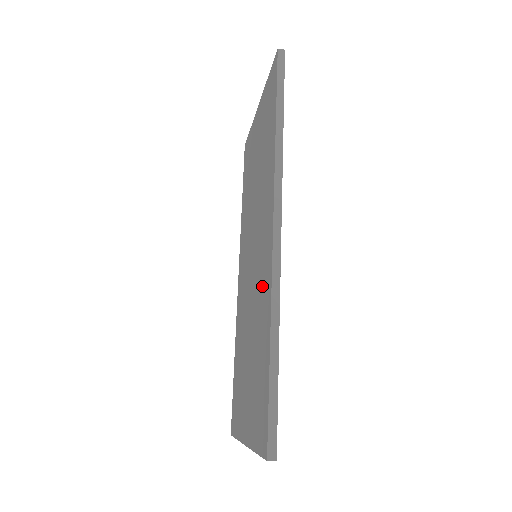
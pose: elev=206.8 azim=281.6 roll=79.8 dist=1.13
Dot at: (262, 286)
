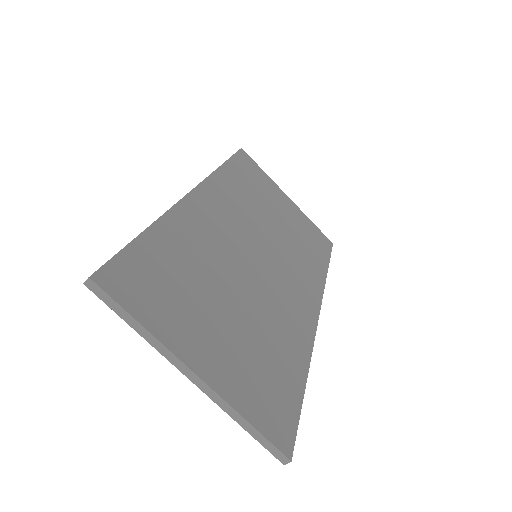
Dot at: occluded
